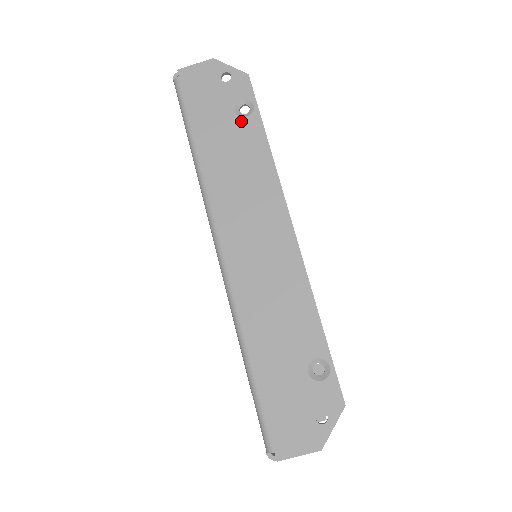
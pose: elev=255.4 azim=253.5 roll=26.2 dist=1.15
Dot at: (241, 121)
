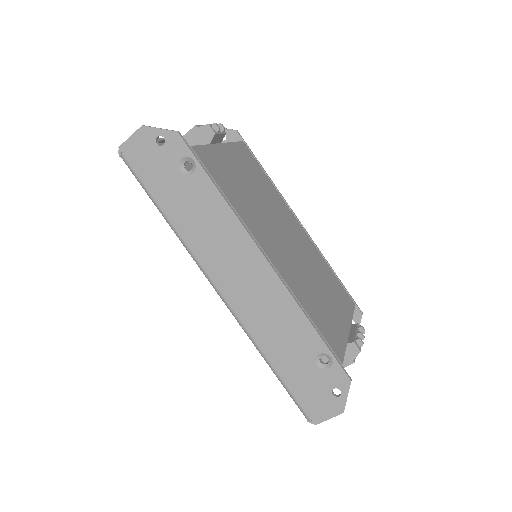
Dot at: (190, 179)
